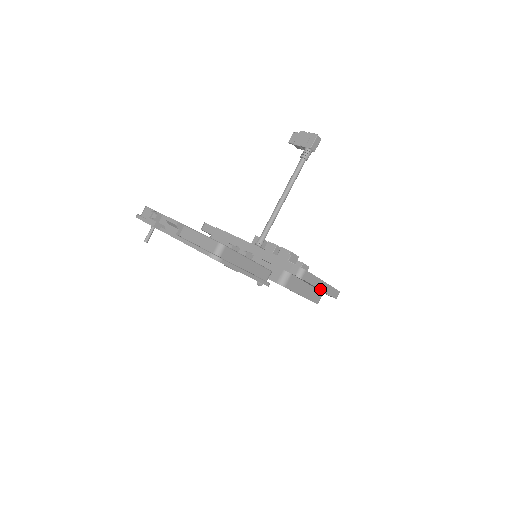
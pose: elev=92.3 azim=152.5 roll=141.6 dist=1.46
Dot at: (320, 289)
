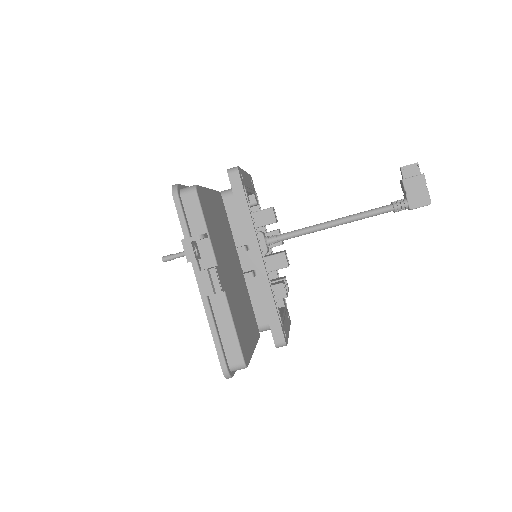
Dot at: occluded
